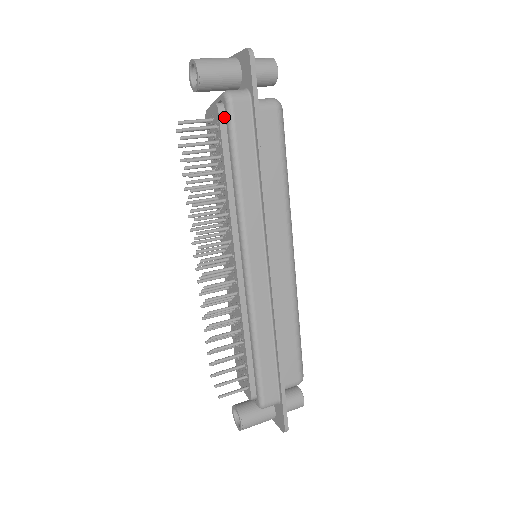
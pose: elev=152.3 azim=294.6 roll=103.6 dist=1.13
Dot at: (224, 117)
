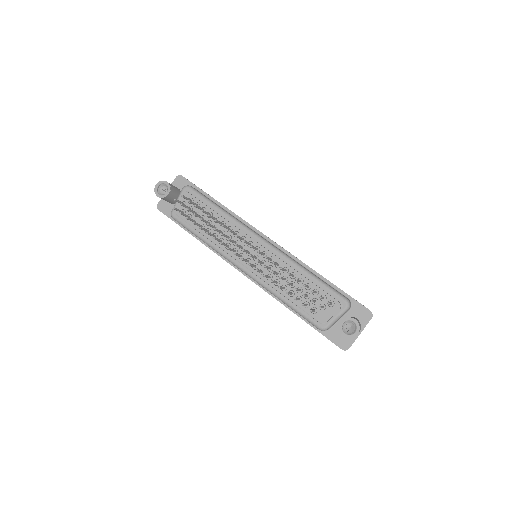
Dot at: (191, 195)
